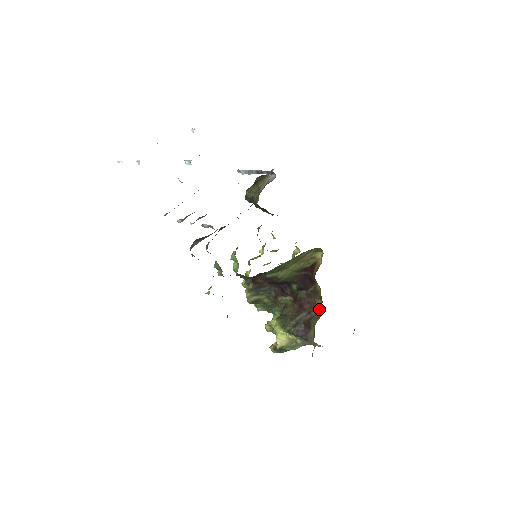
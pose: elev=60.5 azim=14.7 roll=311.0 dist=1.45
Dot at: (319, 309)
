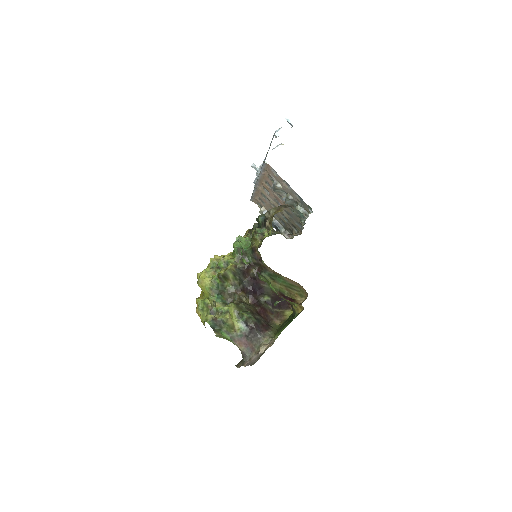
Dot at: (274, 325)
